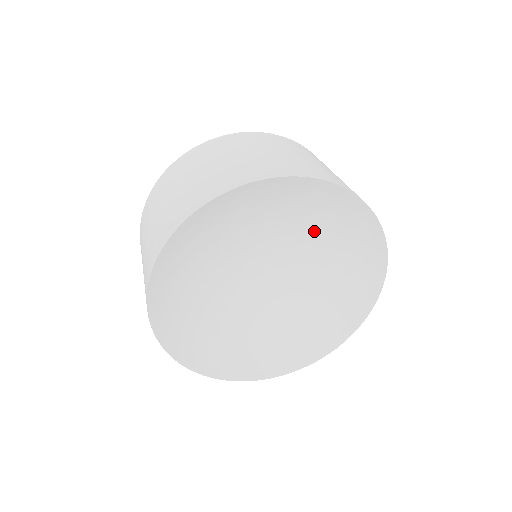
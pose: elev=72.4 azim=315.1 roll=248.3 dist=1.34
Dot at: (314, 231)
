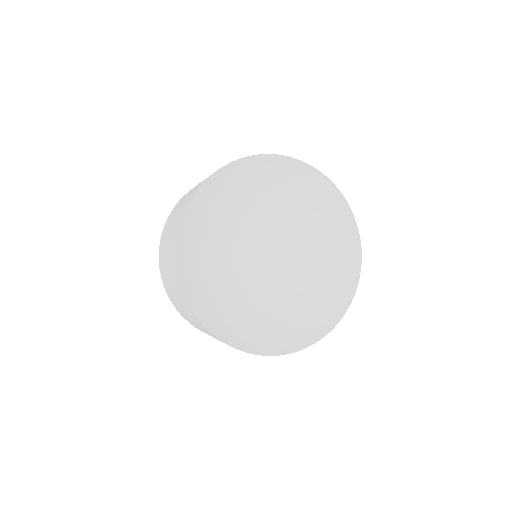
Dot at: (306, 221)
